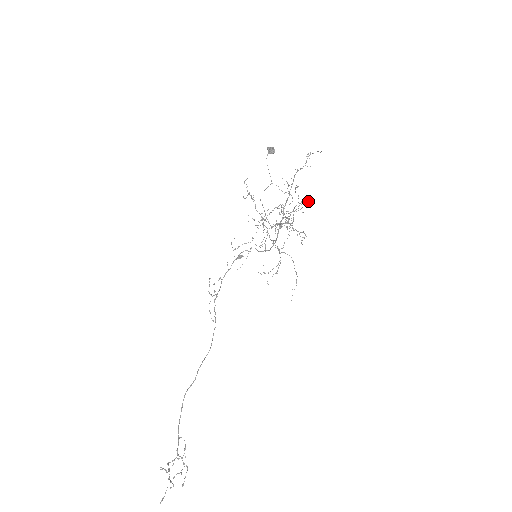
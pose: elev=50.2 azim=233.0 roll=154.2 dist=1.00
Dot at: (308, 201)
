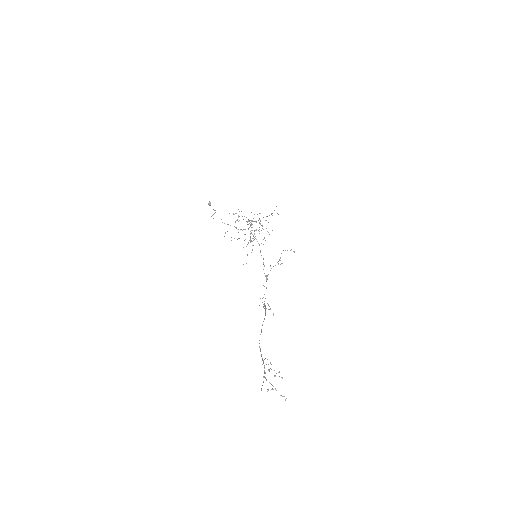
Dot at: occluded
